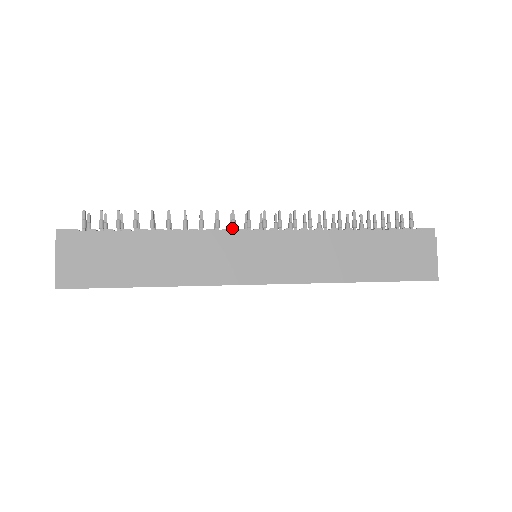
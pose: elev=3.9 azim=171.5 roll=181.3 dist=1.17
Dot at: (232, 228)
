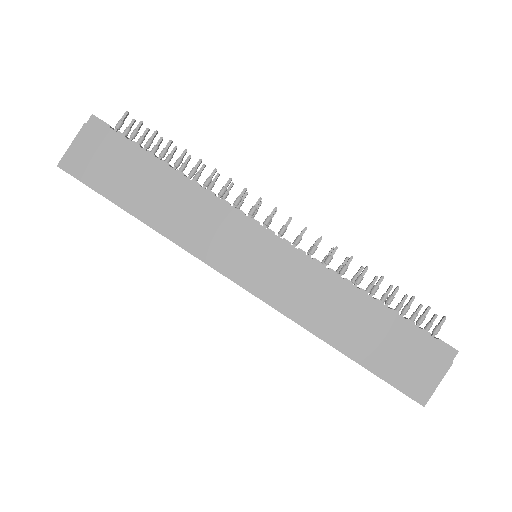
Dot at: (249, 214)
